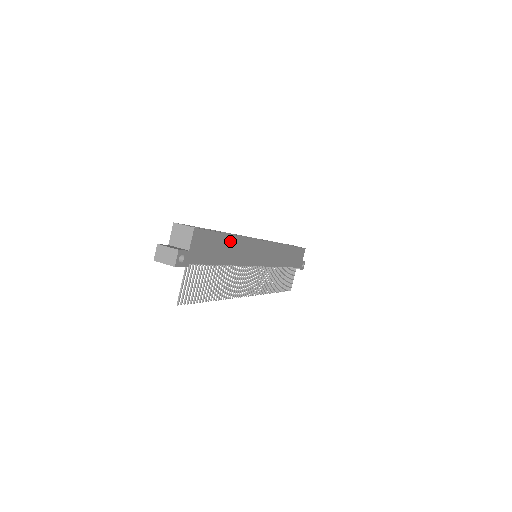
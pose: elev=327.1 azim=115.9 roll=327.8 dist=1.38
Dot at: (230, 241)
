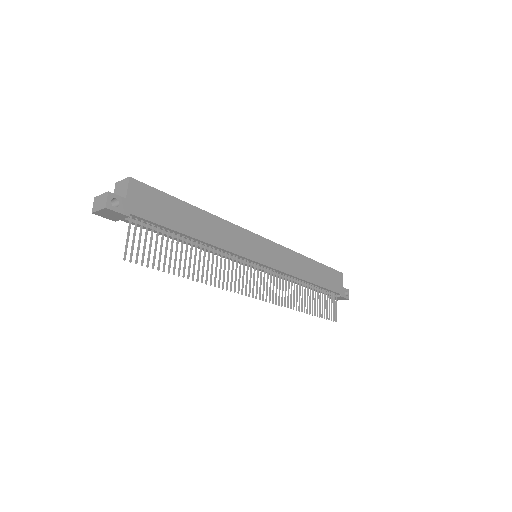
Dot at: (196, 213)
